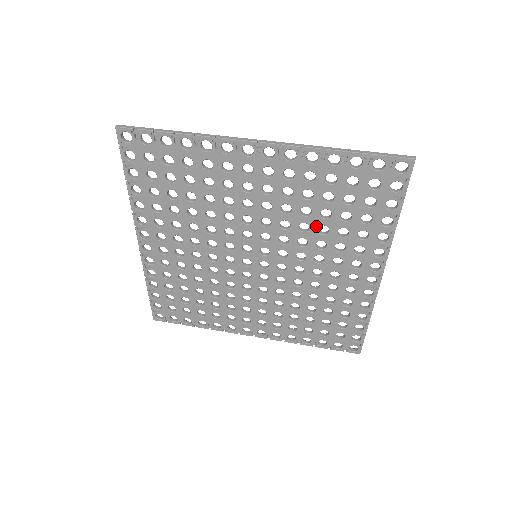
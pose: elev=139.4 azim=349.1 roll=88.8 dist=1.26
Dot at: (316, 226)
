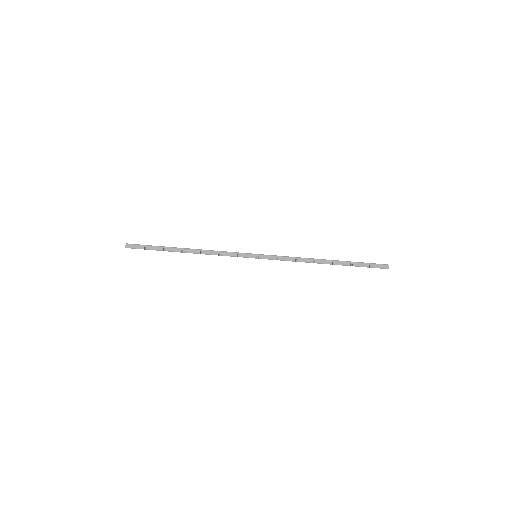
Dot at: occluded
